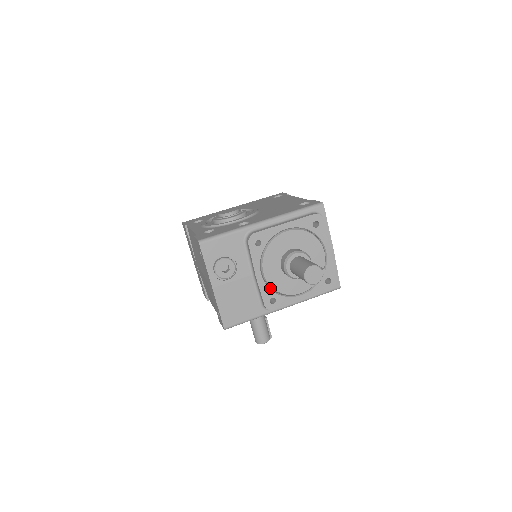
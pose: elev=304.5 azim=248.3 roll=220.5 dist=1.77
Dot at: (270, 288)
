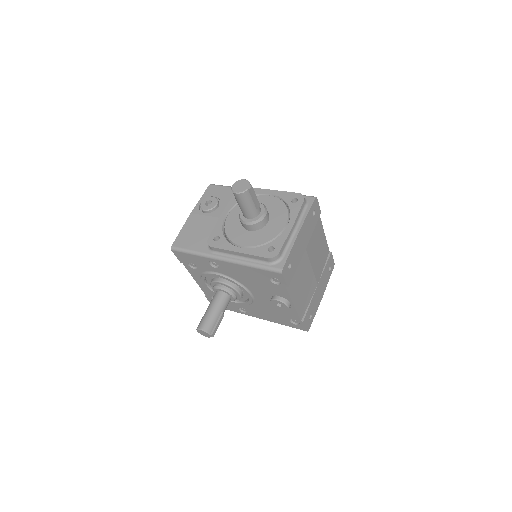
Dot at: (224, 230)
